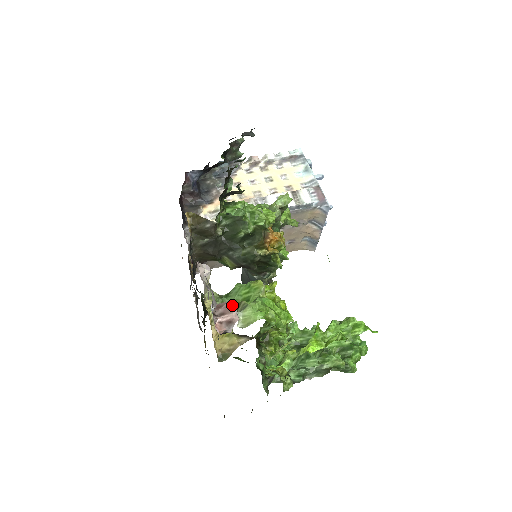
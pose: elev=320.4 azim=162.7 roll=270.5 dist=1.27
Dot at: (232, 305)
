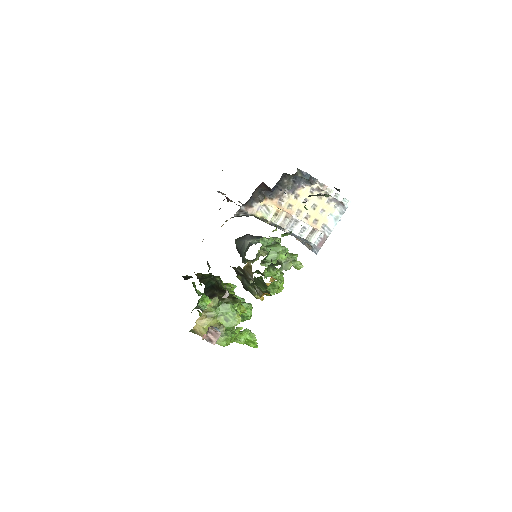
Dot at: (219, 336)
